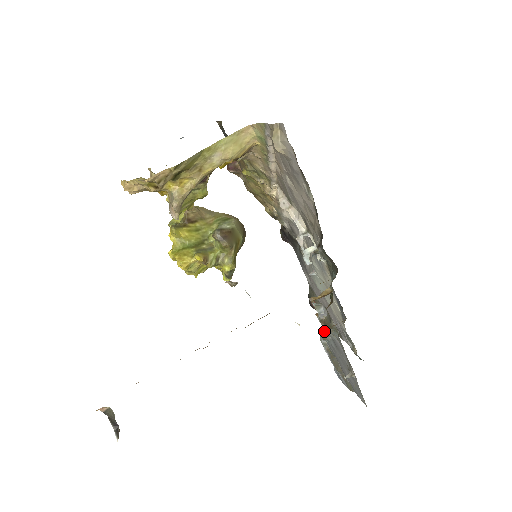
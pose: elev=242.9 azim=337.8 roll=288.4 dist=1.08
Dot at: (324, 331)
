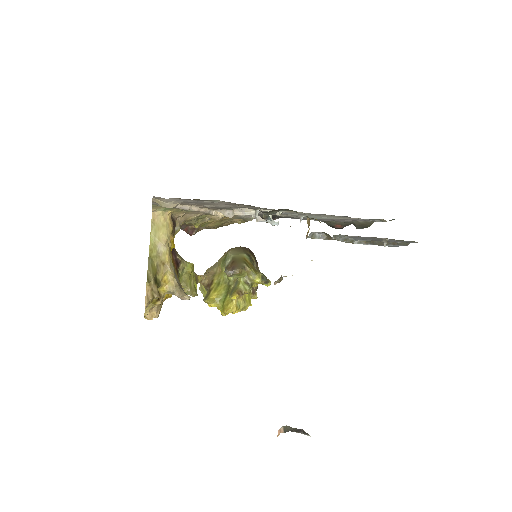
Dot at: occluded
